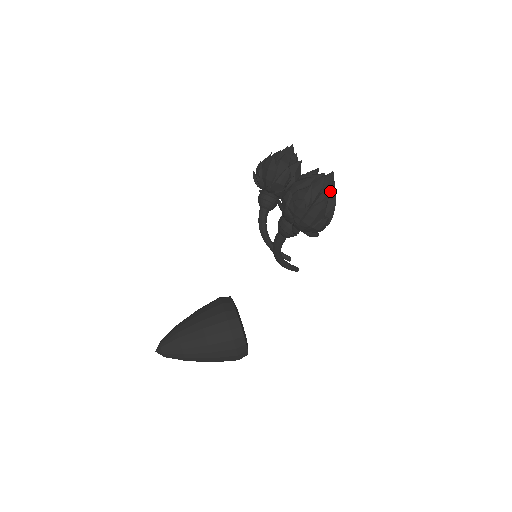
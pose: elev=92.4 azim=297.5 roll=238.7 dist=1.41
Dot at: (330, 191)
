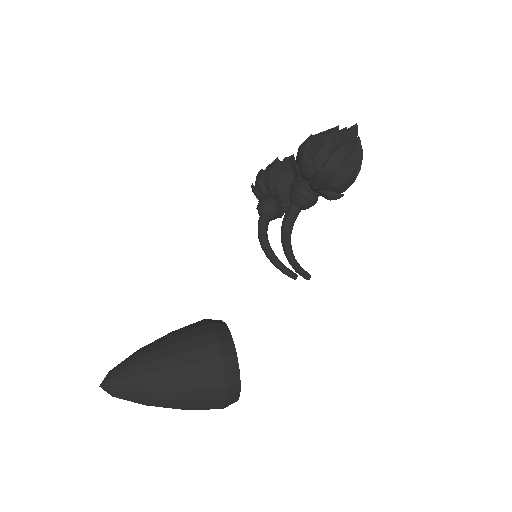
Dot at: (355, 144)
